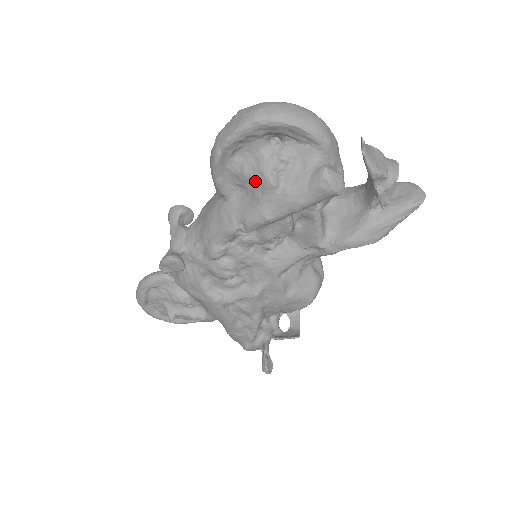
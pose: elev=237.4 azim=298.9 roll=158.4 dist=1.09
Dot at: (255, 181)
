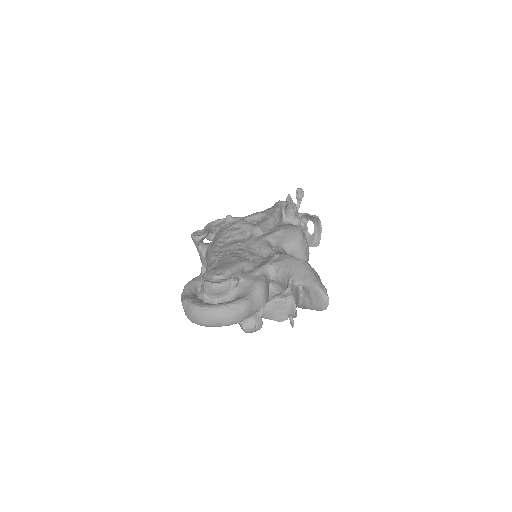
Dot at: occluded
